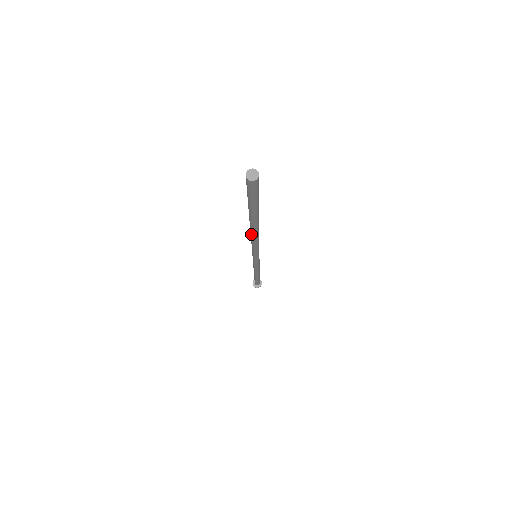
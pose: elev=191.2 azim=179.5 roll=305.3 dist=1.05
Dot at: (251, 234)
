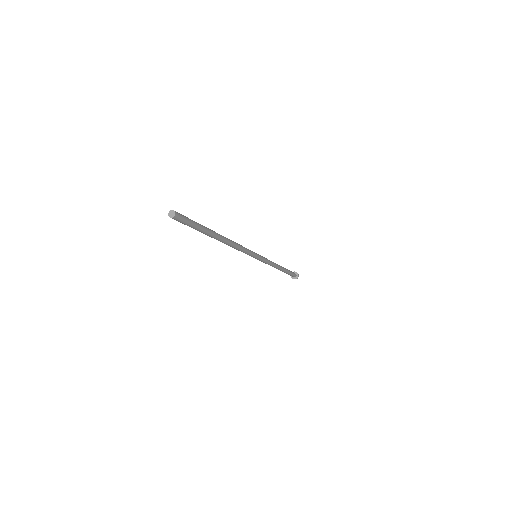
Dot at: occluded
